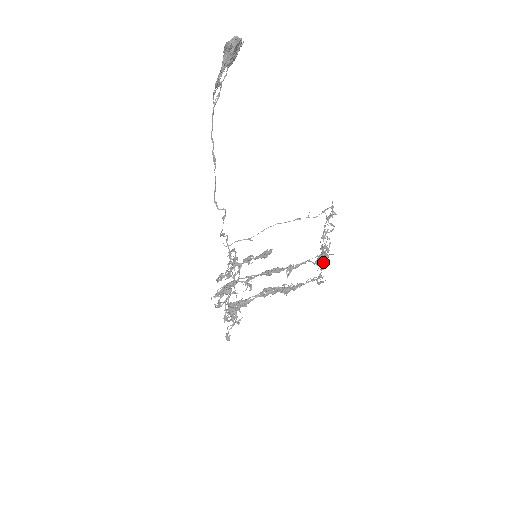
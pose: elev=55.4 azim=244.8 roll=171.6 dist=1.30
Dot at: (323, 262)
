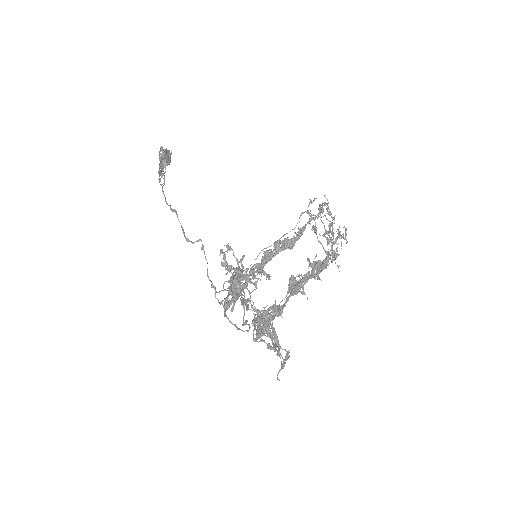
Dot at: (330, 221)
